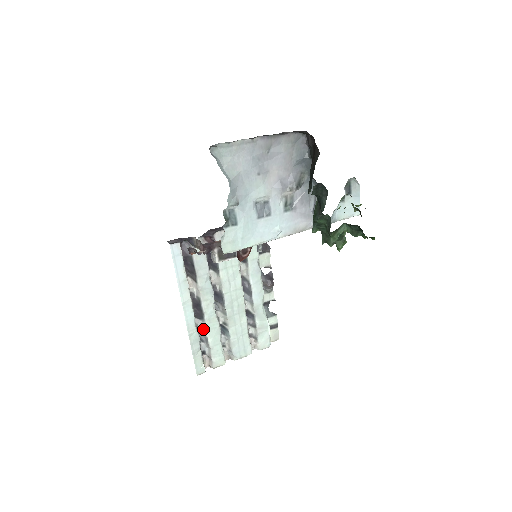
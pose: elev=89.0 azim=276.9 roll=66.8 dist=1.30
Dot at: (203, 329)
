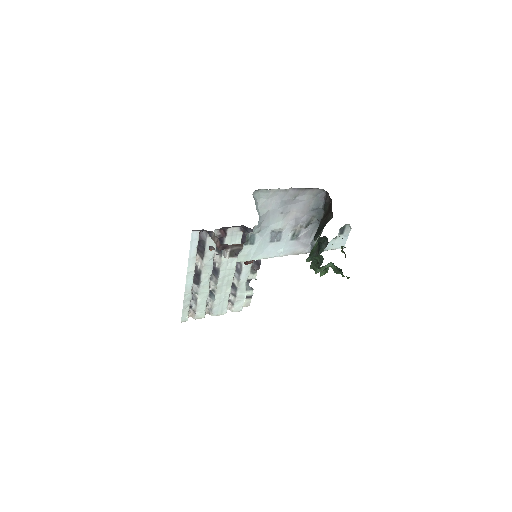
Dot at: (196, 292)
